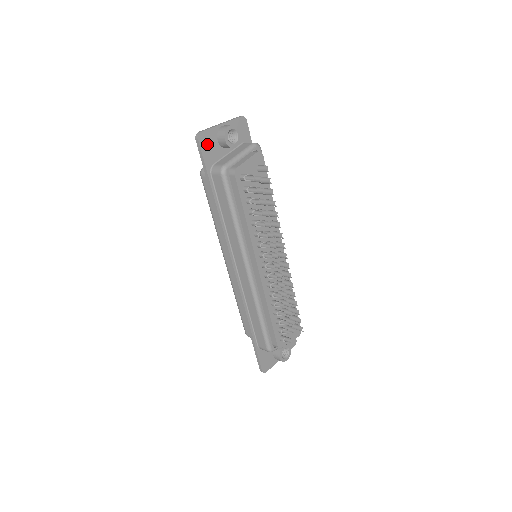
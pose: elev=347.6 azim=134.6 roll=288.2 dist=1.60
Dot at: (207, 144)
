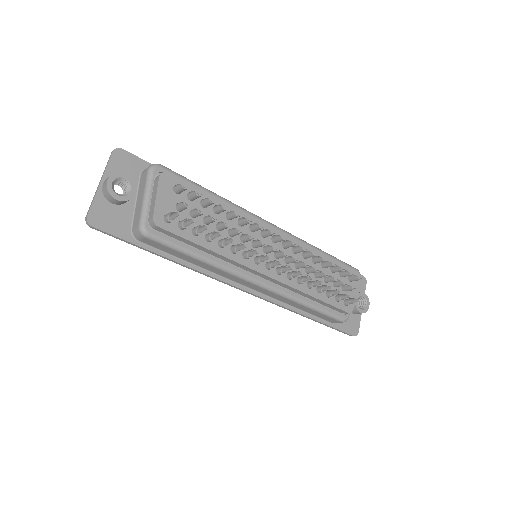
Dot at: (105, 219)
